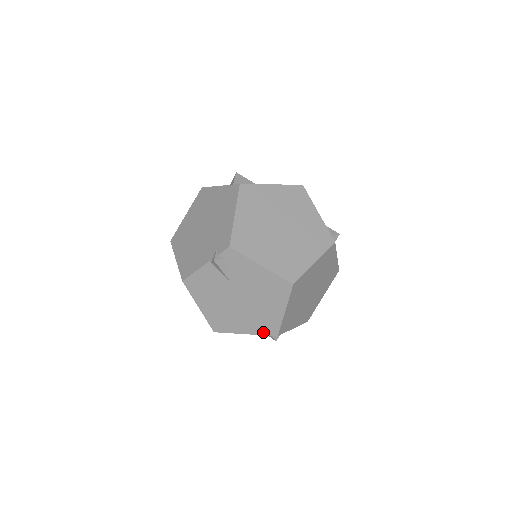
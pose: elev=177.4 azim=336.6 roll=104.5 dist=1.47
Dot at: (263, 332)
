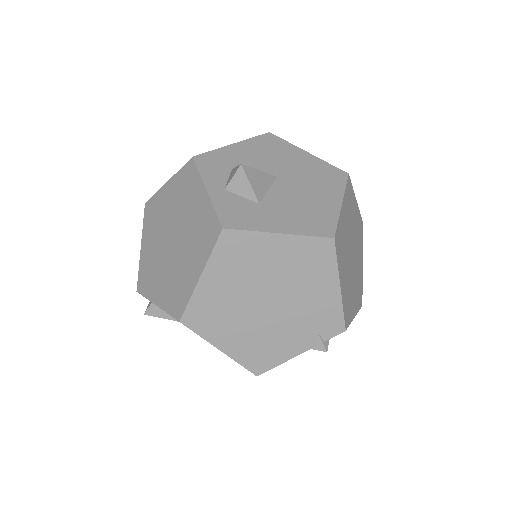
Dot at: occluded
